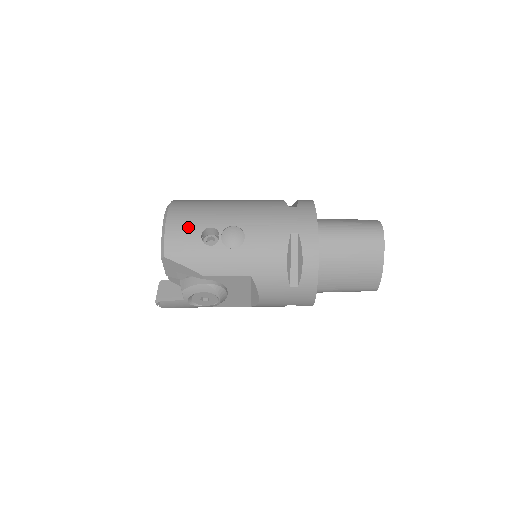
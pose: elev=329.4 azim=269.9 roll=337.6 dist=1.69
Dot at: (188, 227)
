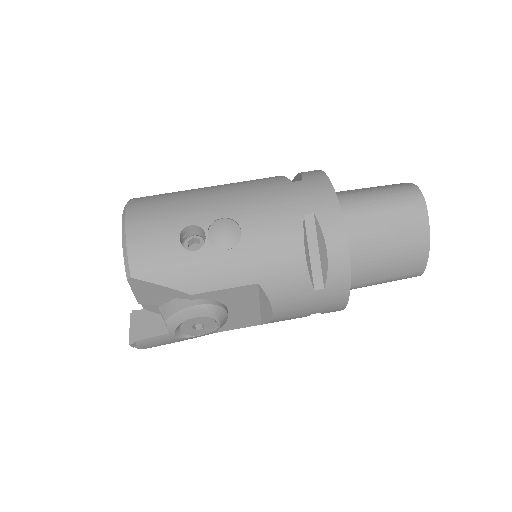
Dot at: (158, 230)
